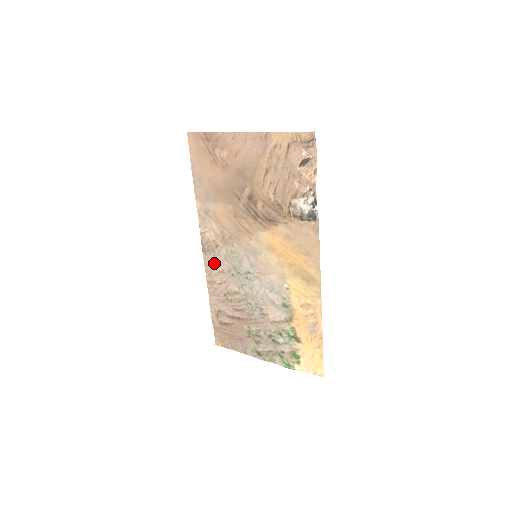
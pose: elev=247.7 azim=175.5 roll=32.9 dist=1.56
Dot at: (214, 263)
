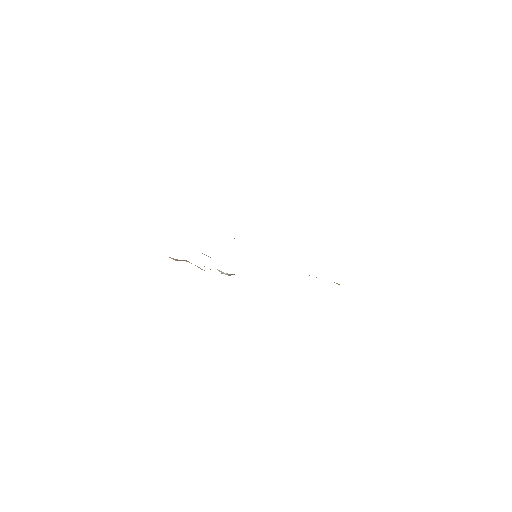
Dot at: occluded
